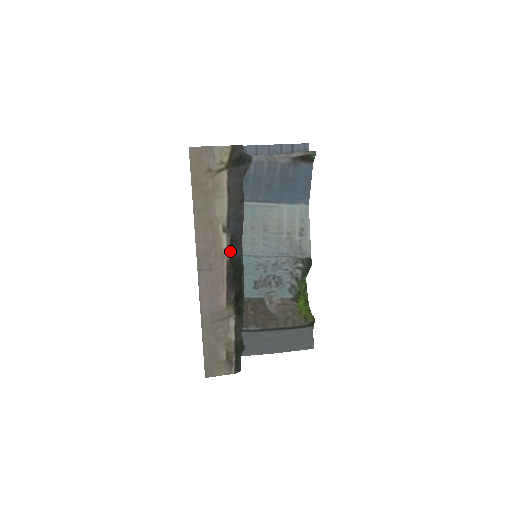
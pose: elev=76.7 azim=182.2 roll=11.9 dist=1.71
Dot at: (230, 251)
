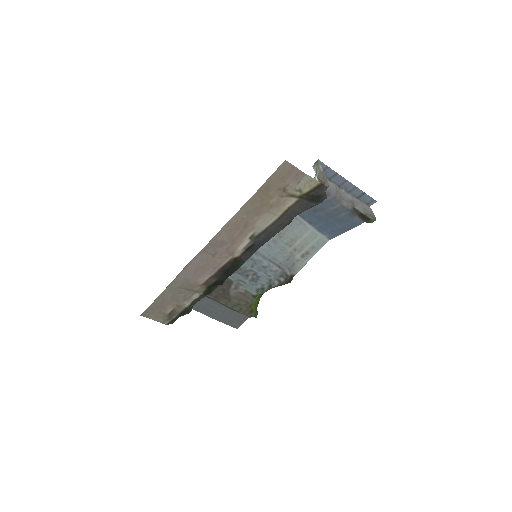
Dot at: (241, 253)
